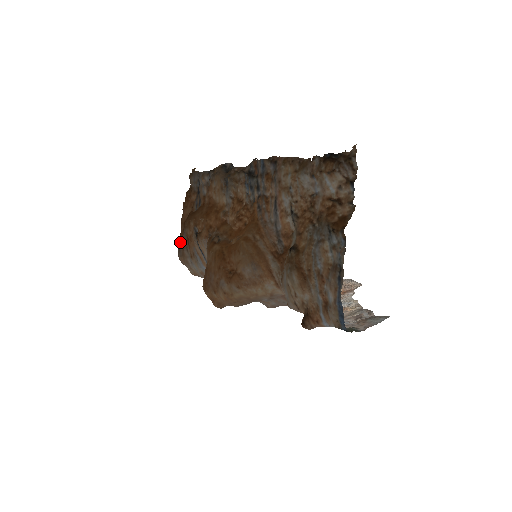
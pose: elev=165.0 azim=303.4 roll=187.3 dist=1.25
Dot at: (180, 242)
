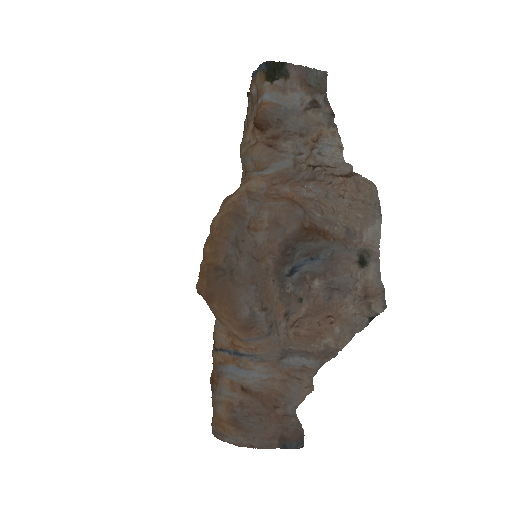
Dot at: occluded
